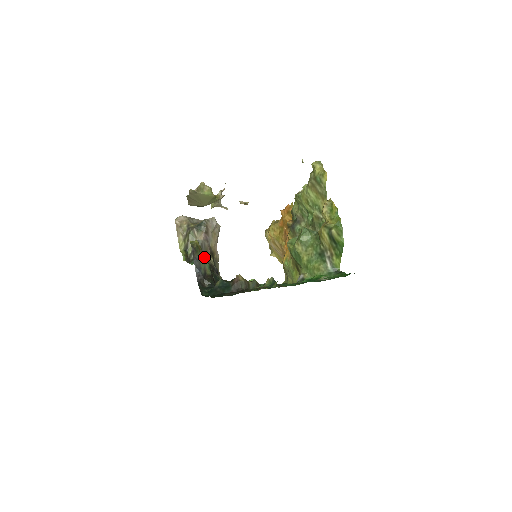
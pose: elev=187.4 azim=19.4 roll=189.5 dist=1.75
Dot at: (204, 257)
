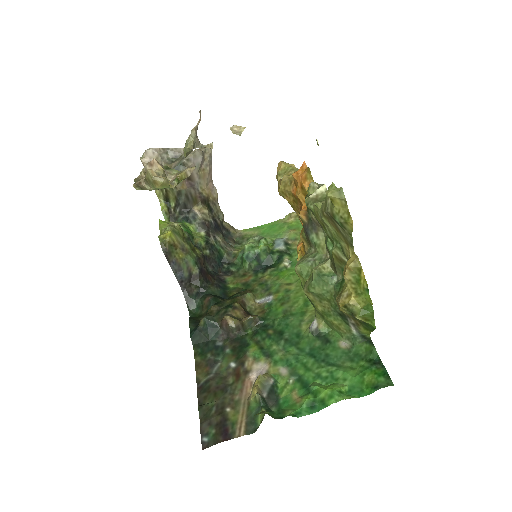
Dot at: (185, 251)
